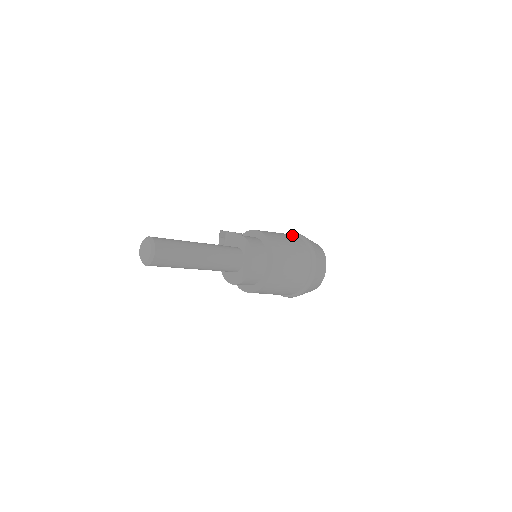
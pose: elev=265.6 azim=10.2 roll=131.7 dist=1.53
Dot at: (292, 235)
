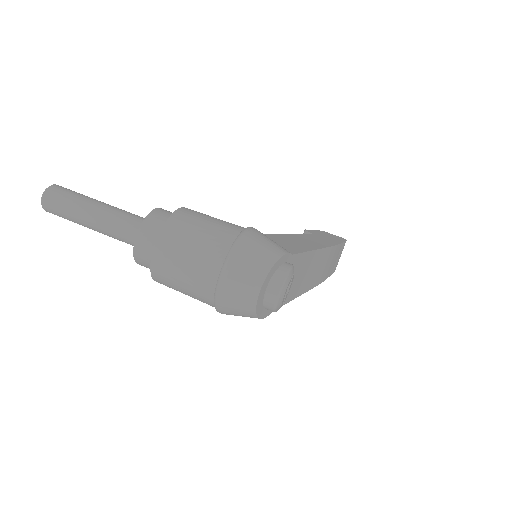
Dot at: (233, 227)
